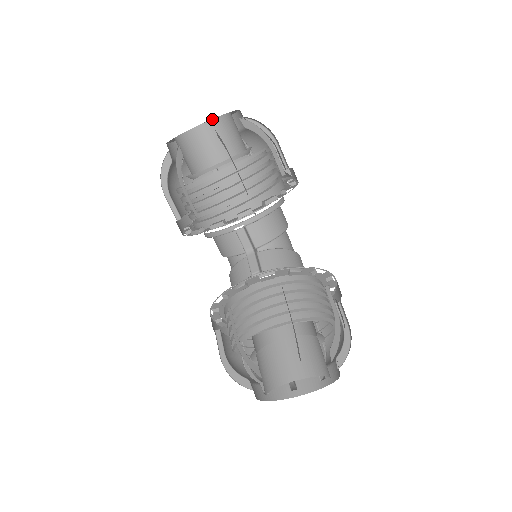
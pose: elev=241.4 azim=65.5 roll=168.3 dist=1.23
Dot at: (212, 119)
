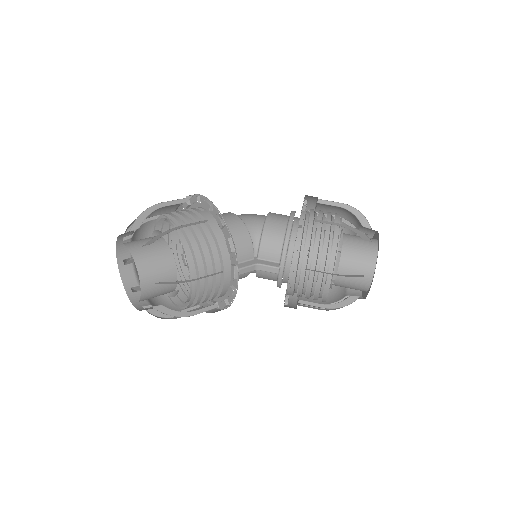
Dot at: (138, 274)
